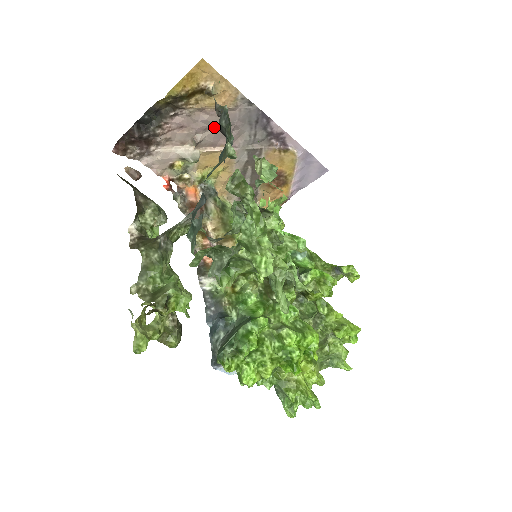
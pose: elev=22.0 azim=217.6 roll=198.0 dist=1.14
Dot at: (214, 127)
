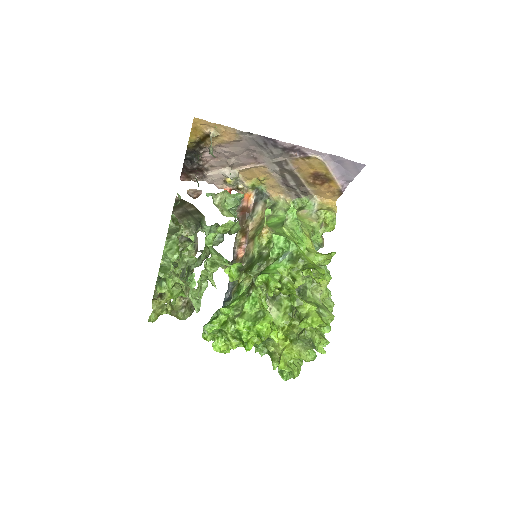
Dot at: (236, 153)
